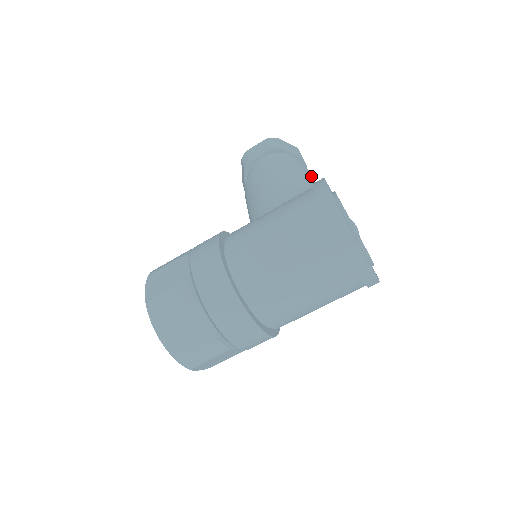
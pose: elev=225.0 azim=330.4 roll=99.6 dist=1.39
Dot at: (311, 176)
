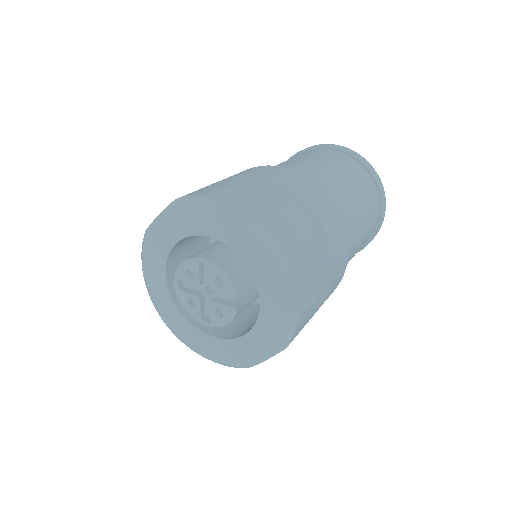
Dot at: occluded
